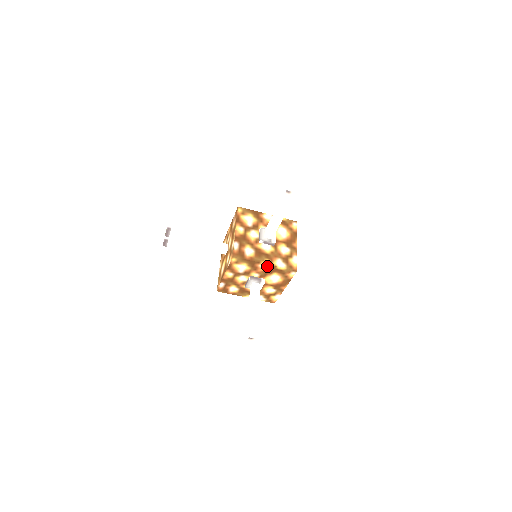
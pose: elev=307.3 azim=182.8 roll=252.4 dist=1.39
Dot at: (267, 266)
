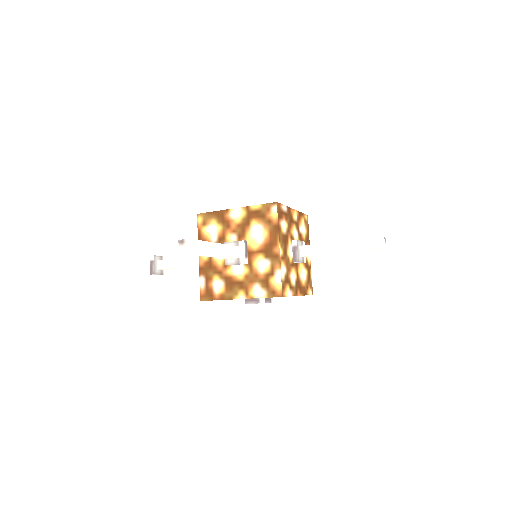
Dot at: (245, 298)
